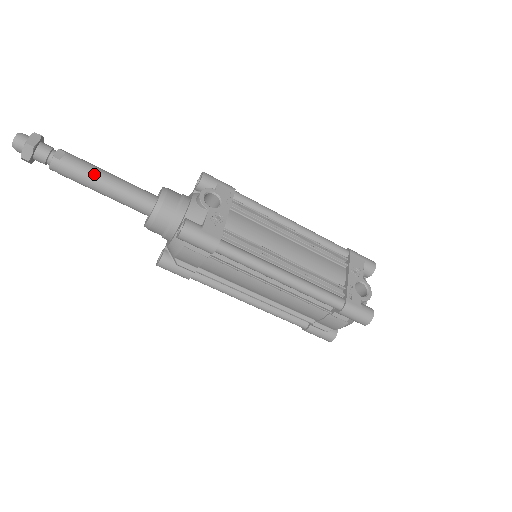
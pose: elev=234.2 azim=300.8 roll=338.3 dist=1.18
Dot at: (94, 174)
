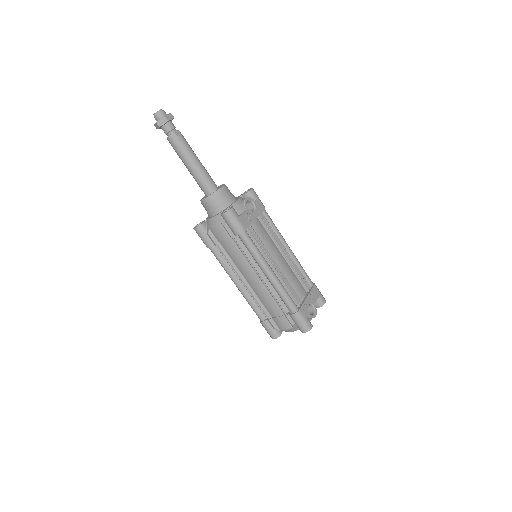
Dot at: (191, 154)
